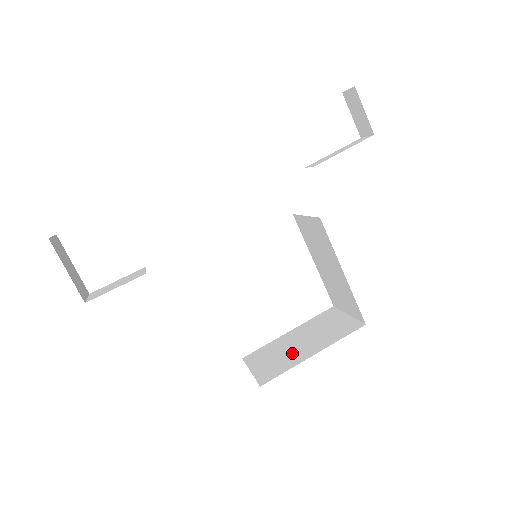
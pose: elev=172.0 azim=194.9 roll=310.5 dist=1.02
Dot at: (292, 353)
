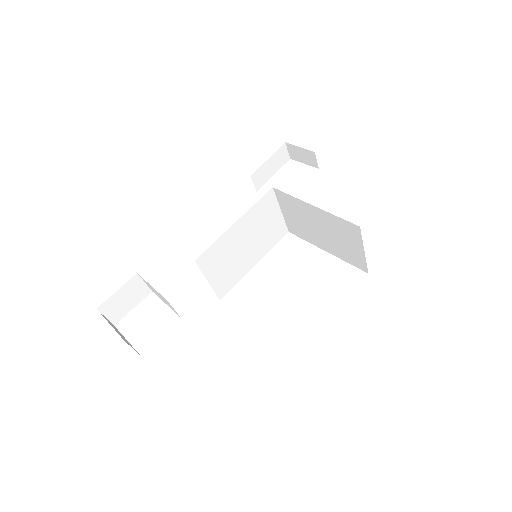
Dot at: occluded
